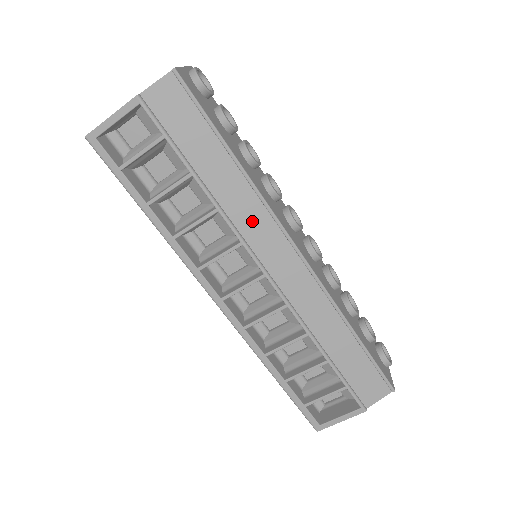
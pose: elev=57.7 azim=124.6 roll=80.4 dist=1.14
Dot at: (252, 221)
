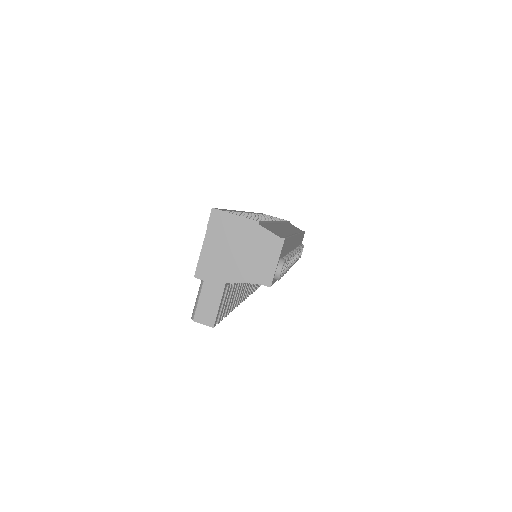
Dot at: occluded
